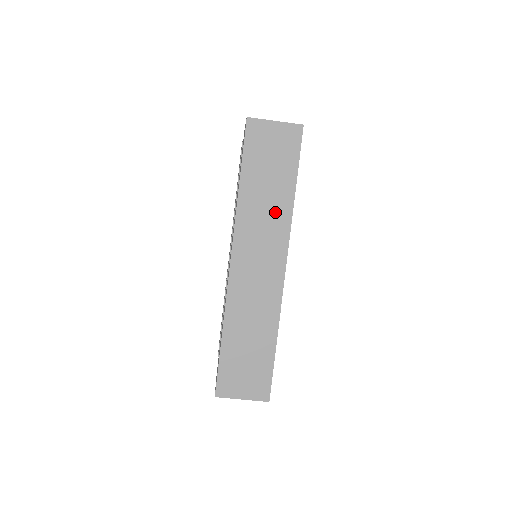
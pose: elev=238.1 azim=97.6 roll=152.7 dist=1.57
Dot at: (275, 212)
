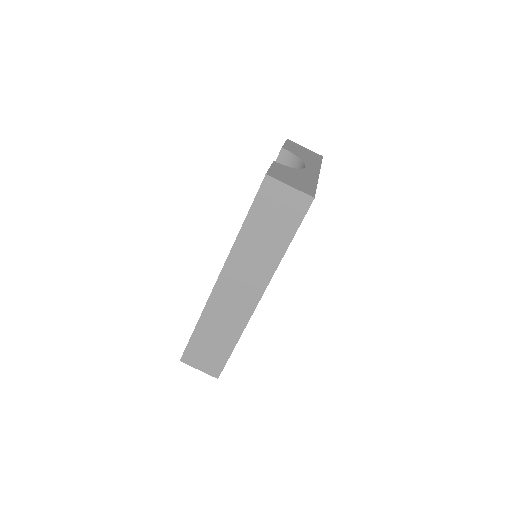
Dot at: (265, 258)
